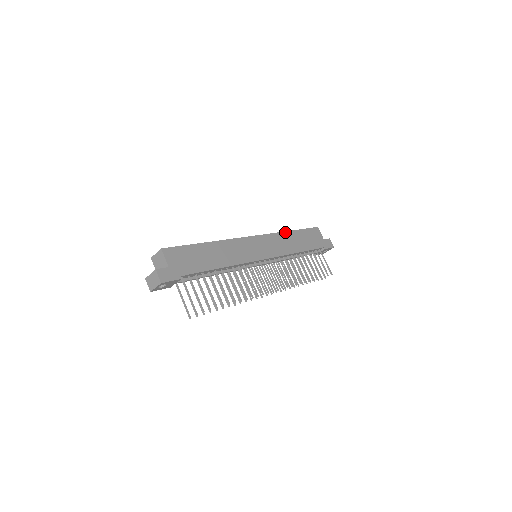
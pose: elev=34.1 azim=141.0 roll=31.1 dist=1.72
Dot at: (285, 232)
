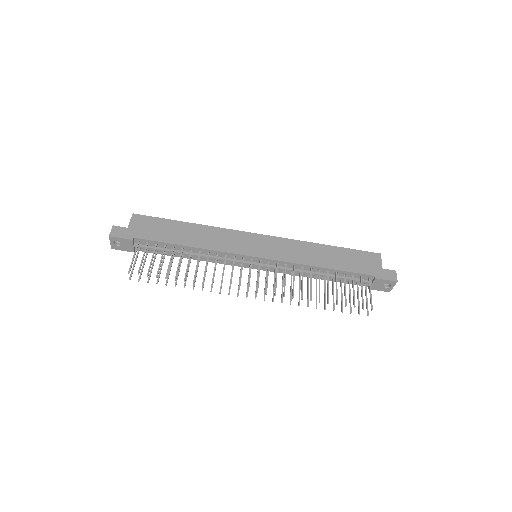
Dot at: (313, 243)
